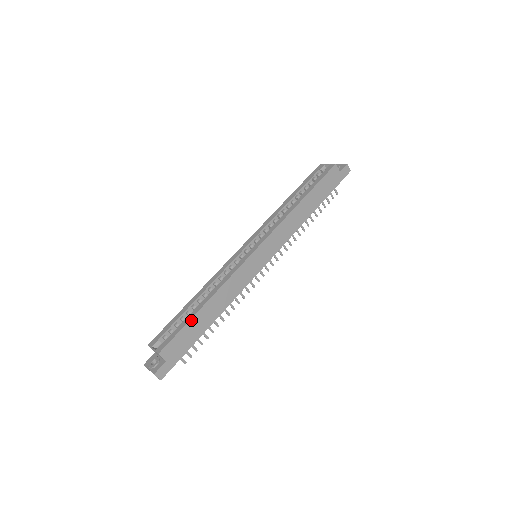
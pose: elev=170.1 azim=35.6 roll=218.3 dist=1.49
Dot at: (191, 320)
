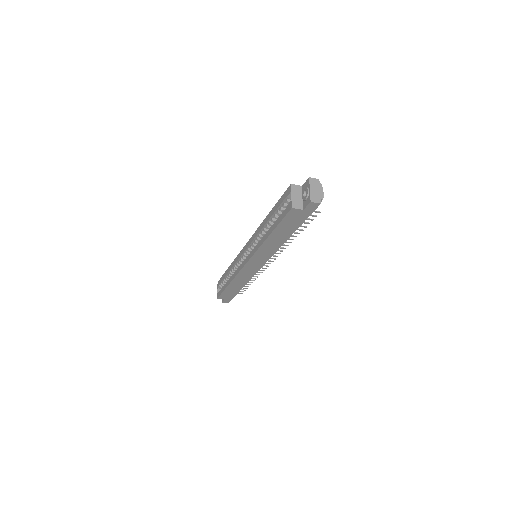
Dot at: (225, 290)
